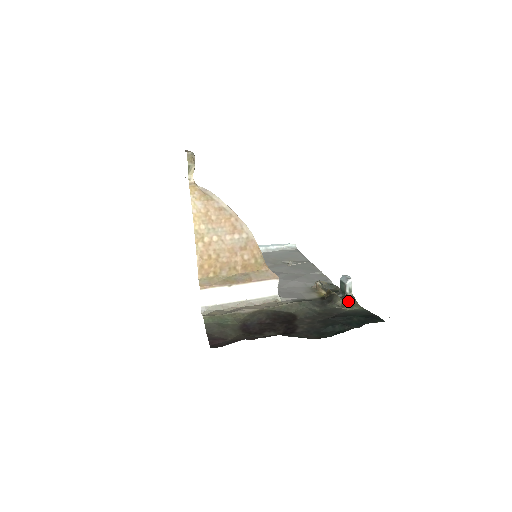
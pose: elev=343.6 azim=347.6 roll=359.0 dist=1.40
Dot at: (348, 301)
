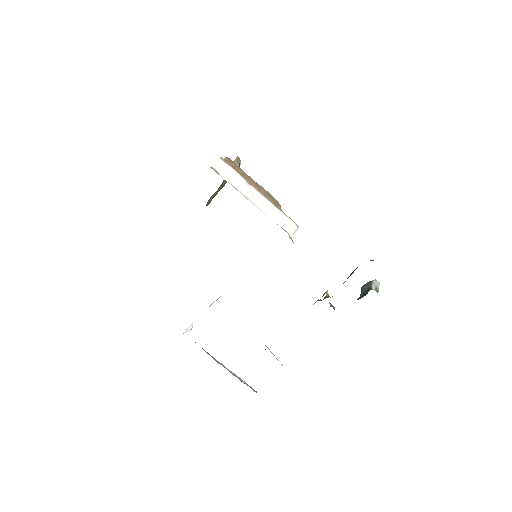
Dot at: occluded
